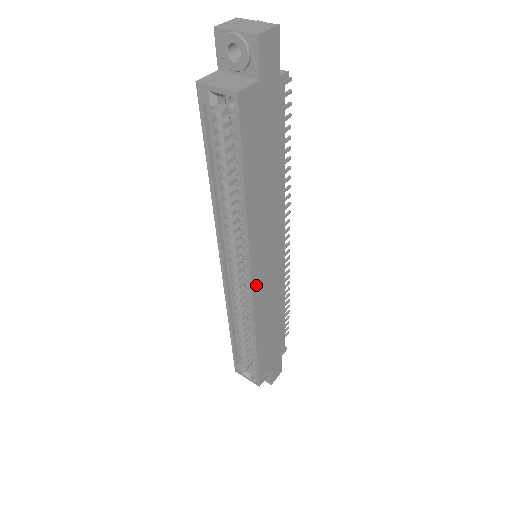
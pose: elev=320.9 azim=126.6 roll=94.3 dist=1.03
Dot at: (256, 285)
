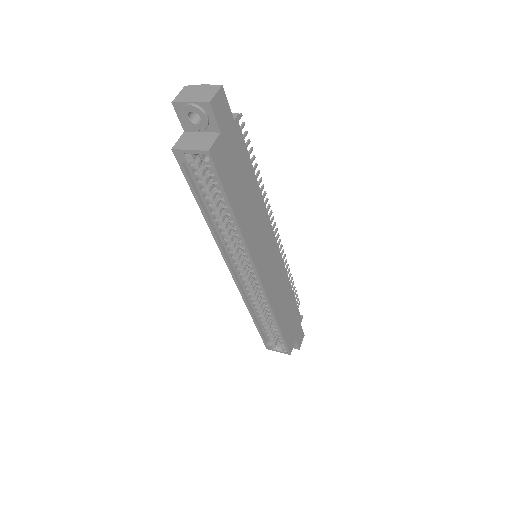
Dot at: (264, 280)
